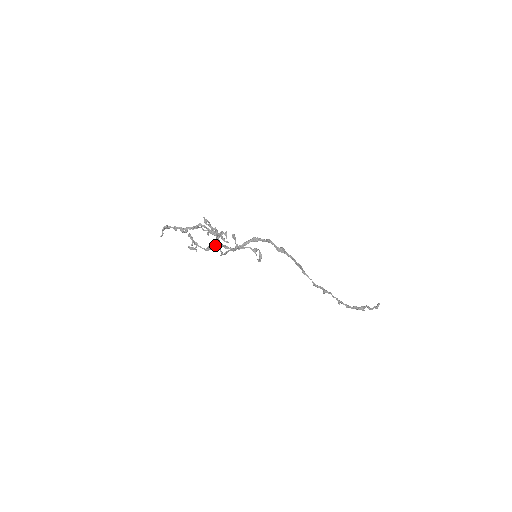
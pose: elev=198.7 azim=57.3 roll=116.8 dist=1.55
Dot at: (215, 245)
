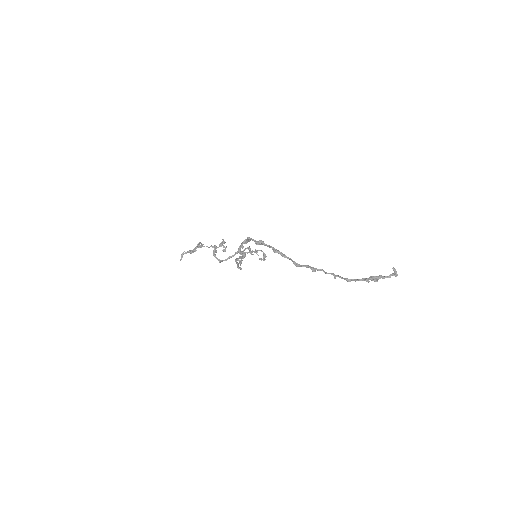
Dot at: (241, 259)
